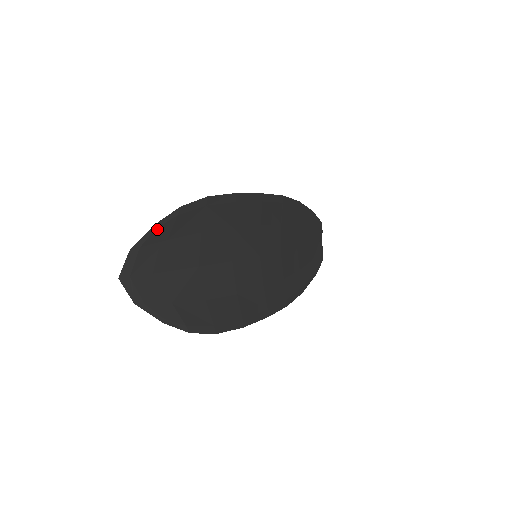
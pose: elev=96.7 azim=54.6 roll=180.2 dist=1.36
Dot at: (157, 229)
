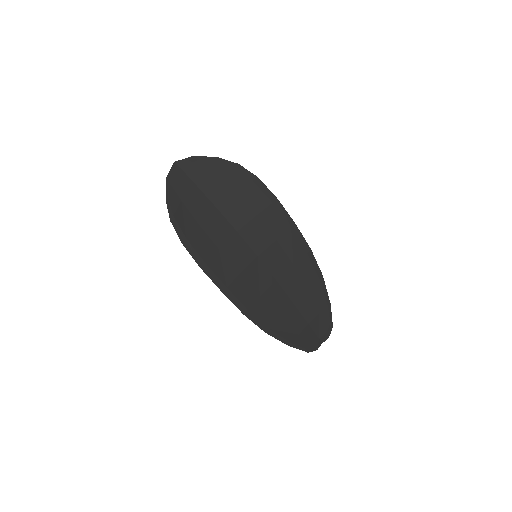
Dot at: (216, 161)
